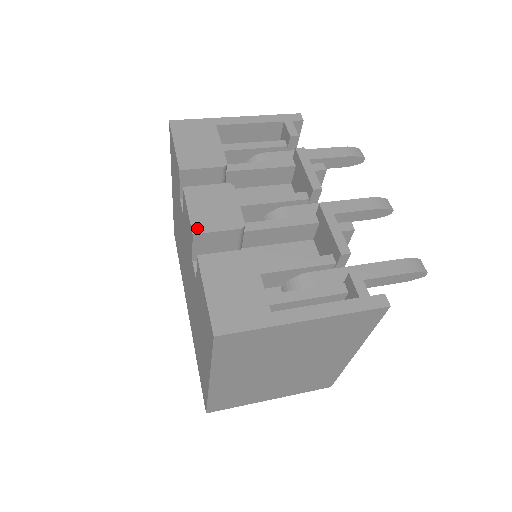
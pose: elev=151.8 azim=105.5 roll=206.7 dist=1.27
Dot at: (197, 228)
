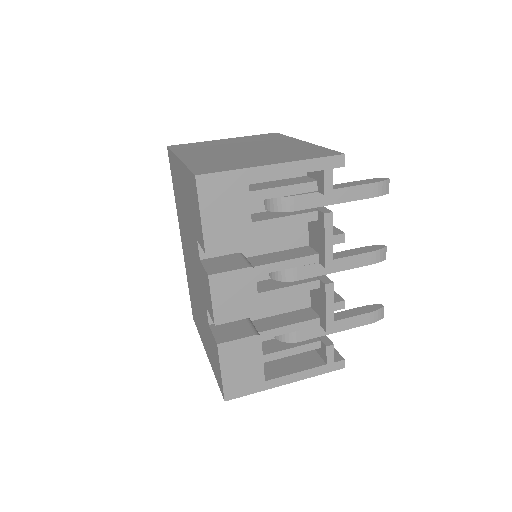
Dot at: (219, 320)
